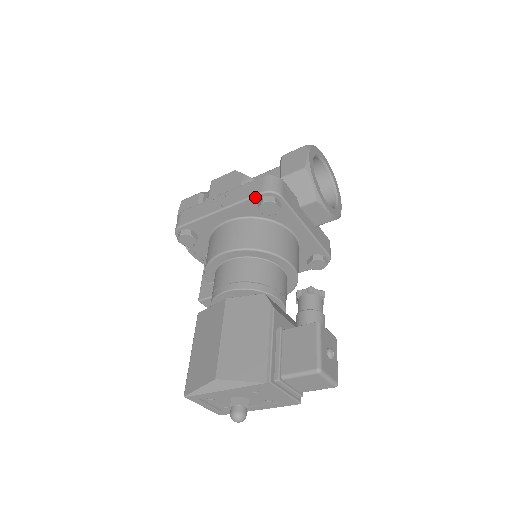
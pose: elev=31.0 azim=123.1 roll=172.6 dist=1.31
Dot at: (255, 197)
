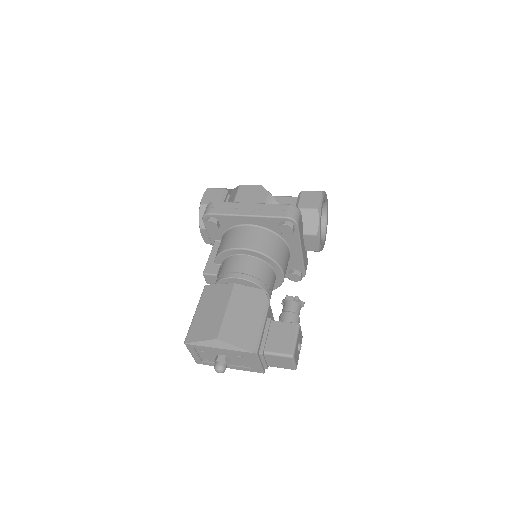
Dot at: (279, 218)
